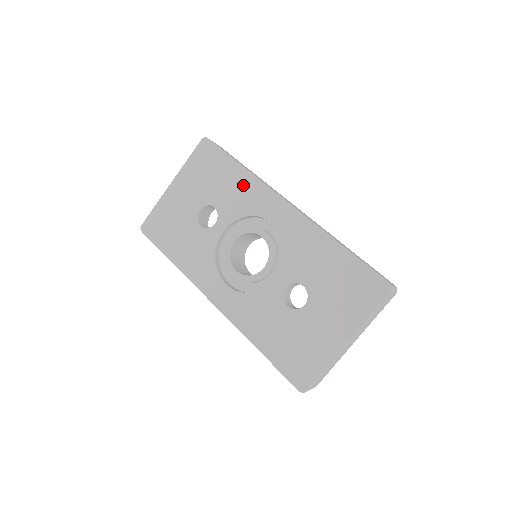
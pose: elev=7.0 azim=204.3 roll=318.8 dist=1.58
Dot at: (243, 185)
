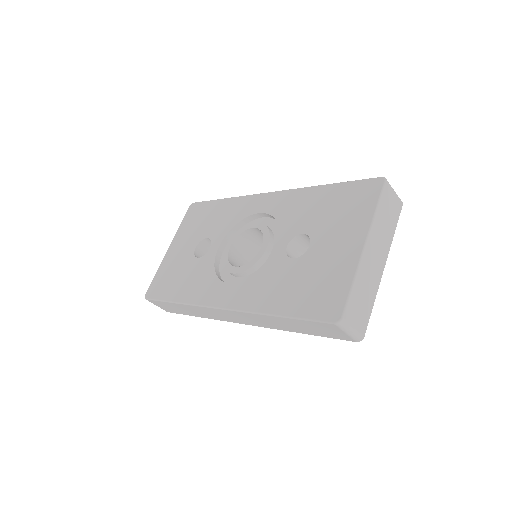
Dot at: (228, 208)
